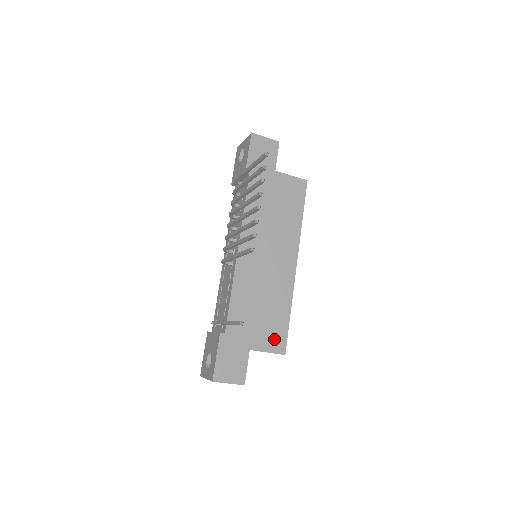
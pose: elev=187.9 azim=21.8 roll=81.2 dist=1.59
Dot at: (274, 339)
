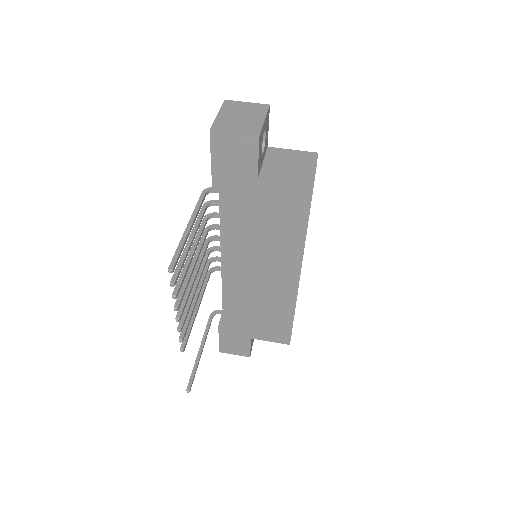
Dot at: (276, 334)
